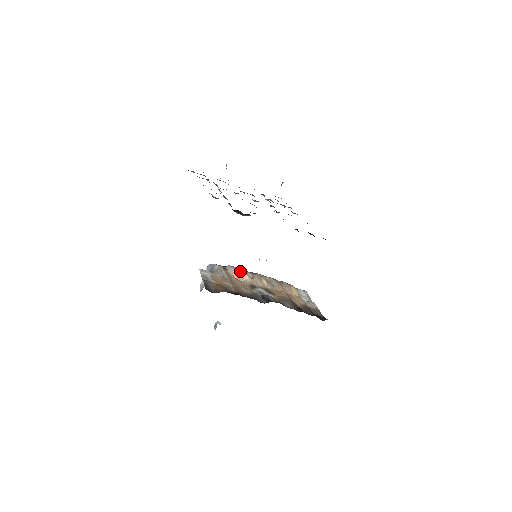
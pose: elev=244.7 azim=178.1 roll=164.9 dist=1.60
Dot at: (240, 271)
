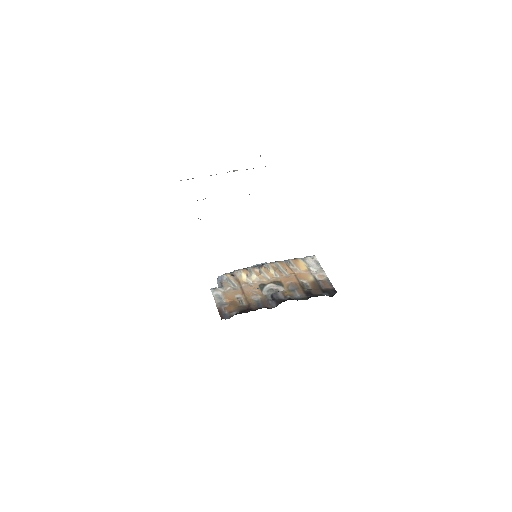
Dot at: (247, 271)
